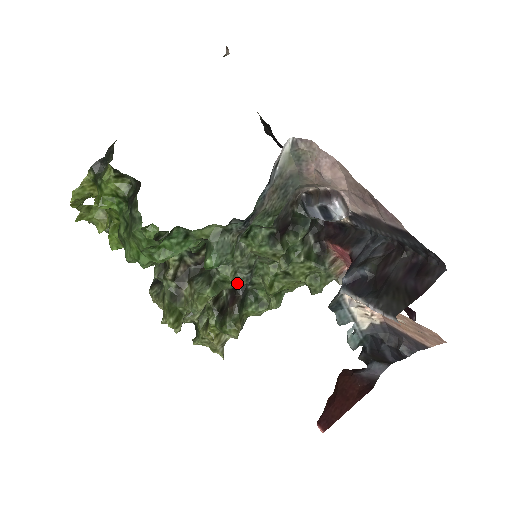
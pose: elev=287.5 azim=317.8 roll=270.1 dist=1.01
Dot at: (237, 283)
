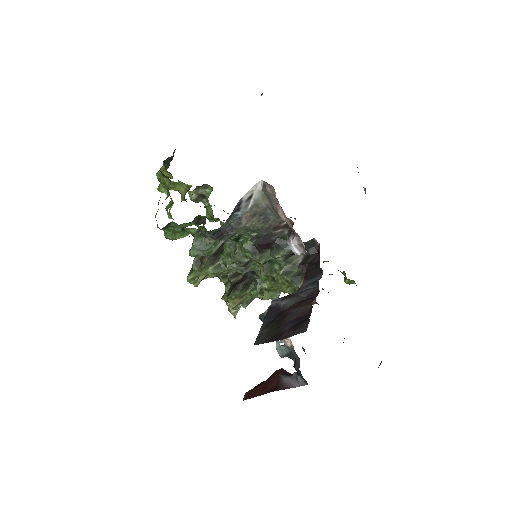
Dot at: (236, 270)
